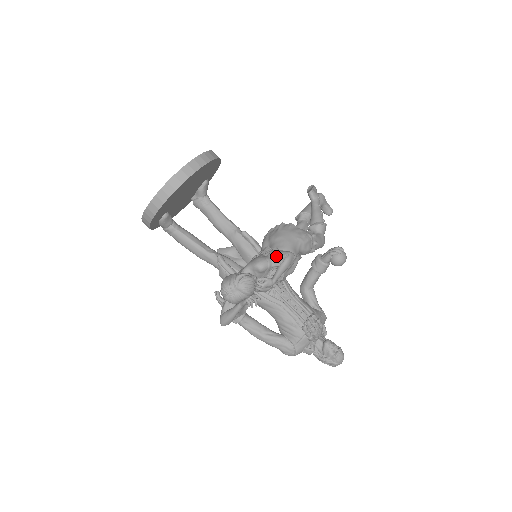
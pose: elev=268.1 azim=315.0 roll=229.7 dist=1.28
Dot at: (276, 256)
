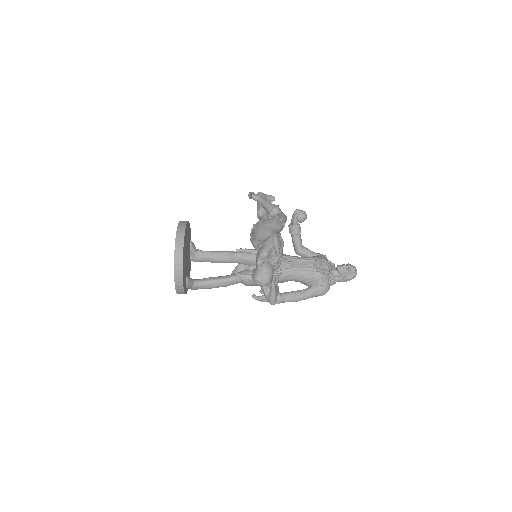
Dot at: (267, 242)
